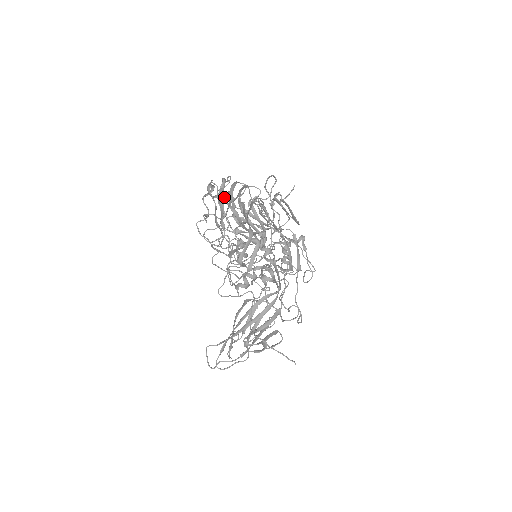
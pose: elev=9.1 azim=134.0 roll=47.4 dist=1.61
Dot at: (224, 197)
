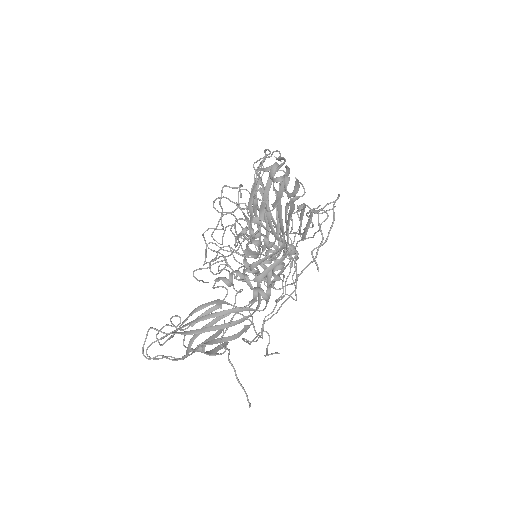
Dot at: (286, 189)
